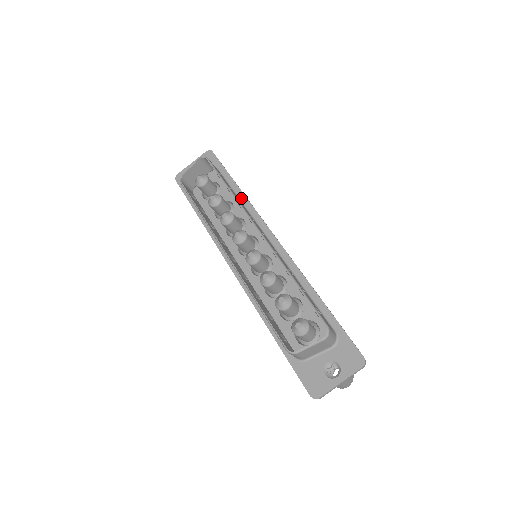
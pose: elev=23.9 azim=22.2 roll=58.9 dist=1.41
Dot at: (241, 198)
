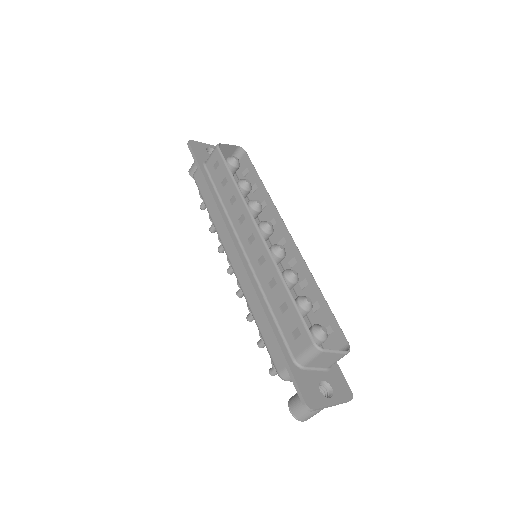
Dot at: occluded
